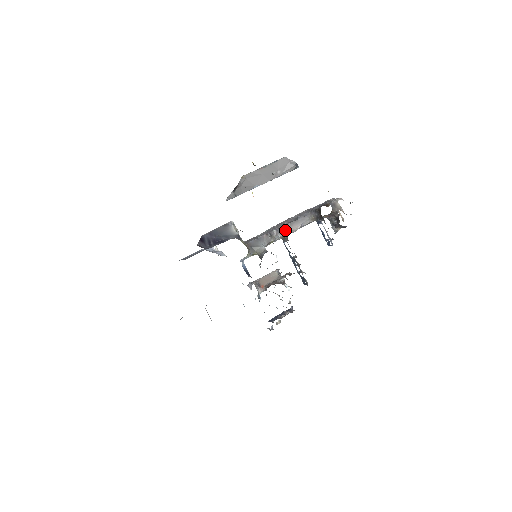
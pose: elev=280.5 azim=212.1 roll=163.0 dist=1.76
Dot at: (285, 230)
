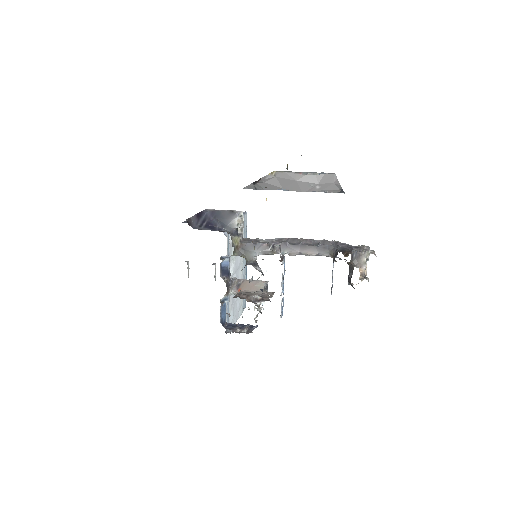
Dot at: (297, 249)
